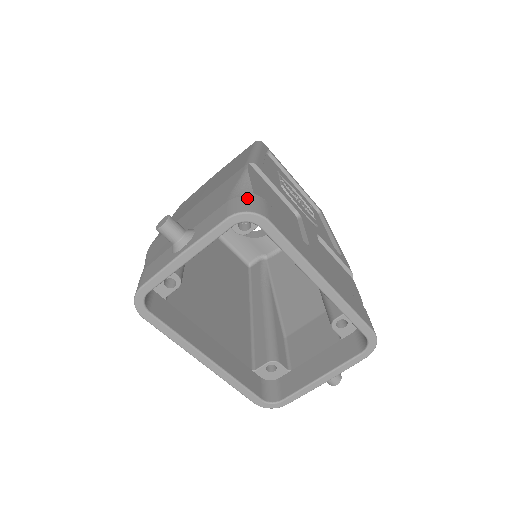
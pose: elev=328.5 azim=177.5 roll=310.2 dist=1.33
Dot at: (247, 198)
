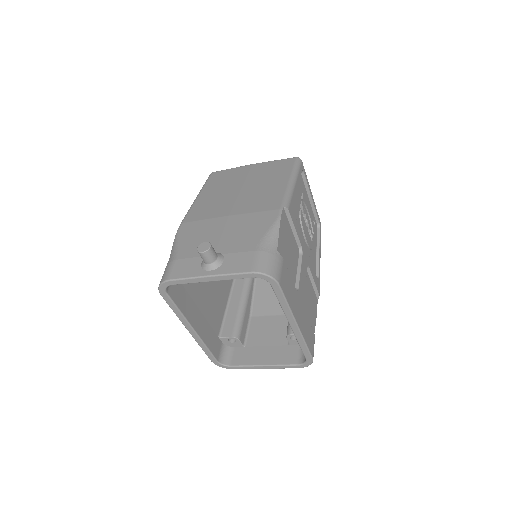
Dot at: (271, 257)
